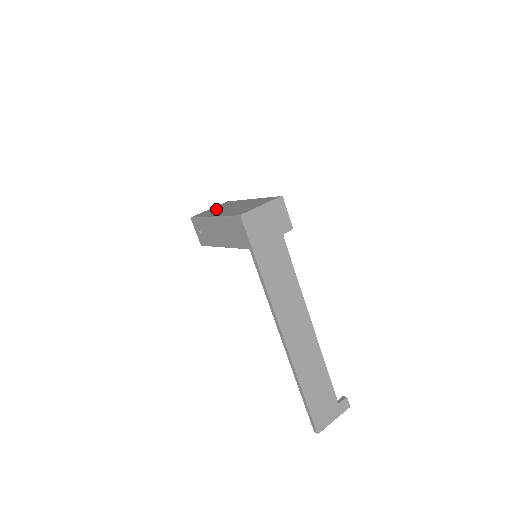
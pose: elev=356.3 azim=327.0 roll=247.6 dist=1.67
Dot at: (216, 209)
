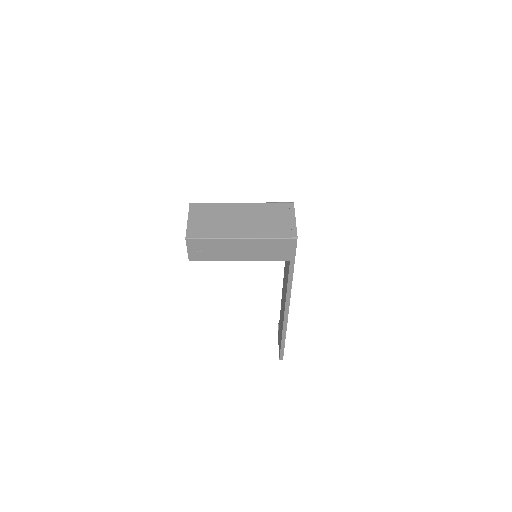
Dot at: (209, 221)
